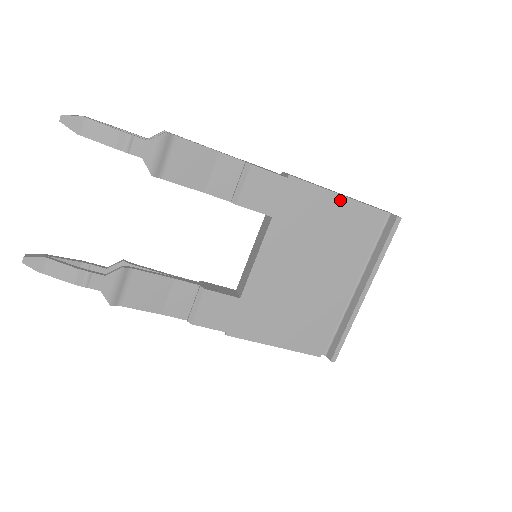
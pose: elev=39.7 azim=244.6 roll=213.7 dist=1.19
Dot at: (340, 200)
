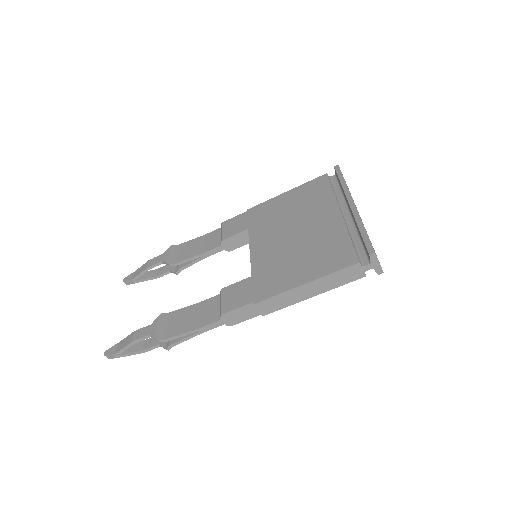
Dot at: (288, 193)
